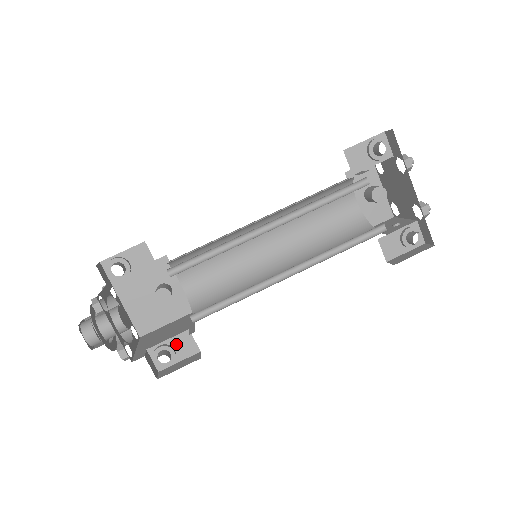
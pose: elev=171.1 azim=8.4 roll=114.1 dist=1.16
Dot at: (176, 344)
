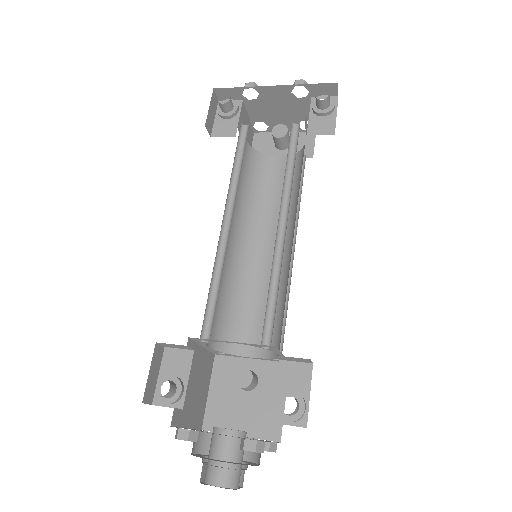
Dot at: (287, 385)
